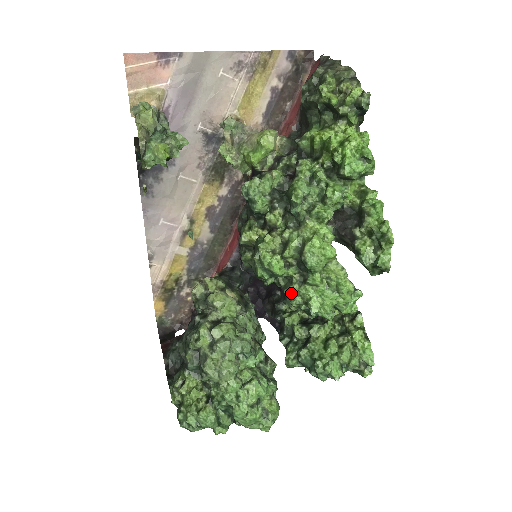
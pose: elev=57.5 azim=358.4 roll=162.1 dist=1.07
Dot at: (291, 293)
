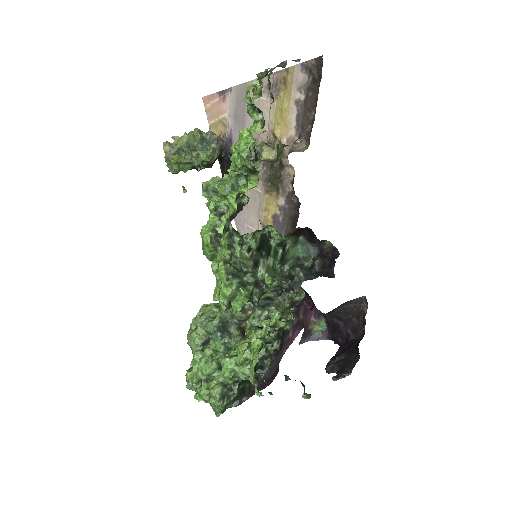
Dot at: occluded
